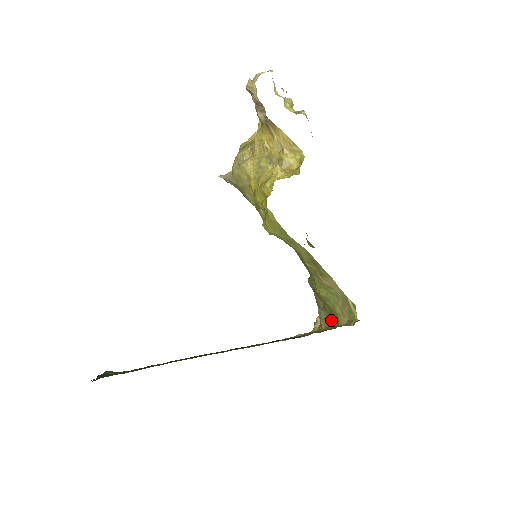
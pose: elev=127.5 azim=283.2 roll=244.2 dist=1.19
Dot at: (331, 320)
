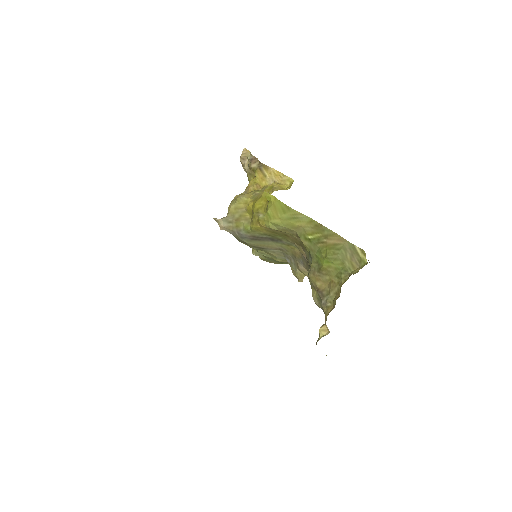
Dot at: (341, 283)
